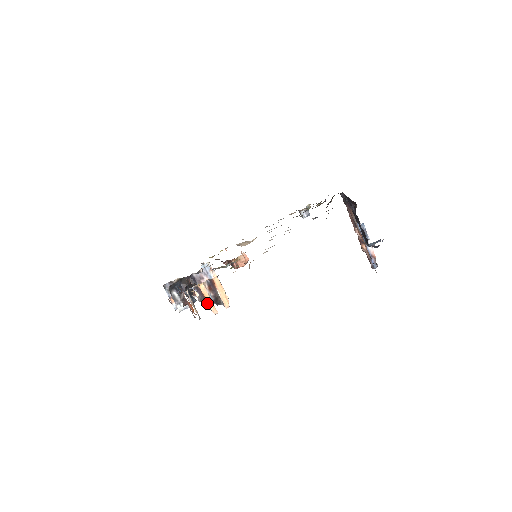
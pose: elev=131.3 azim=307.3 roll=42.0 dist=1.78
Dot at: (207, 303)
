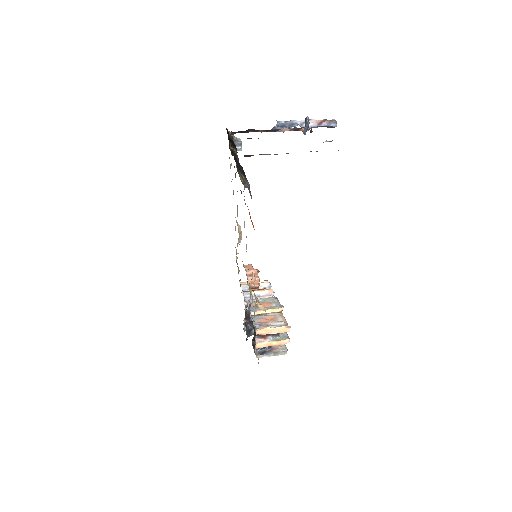
Dot at: occluded
